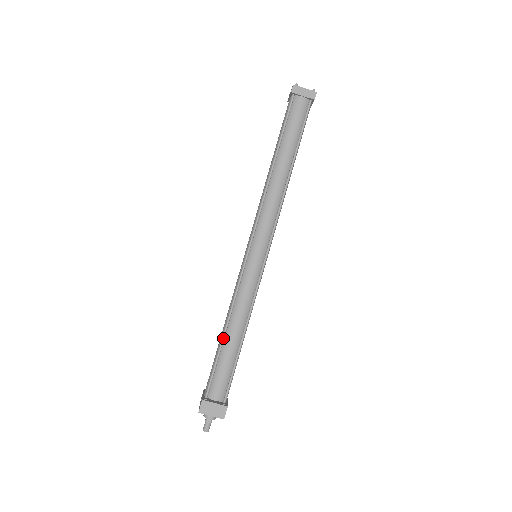
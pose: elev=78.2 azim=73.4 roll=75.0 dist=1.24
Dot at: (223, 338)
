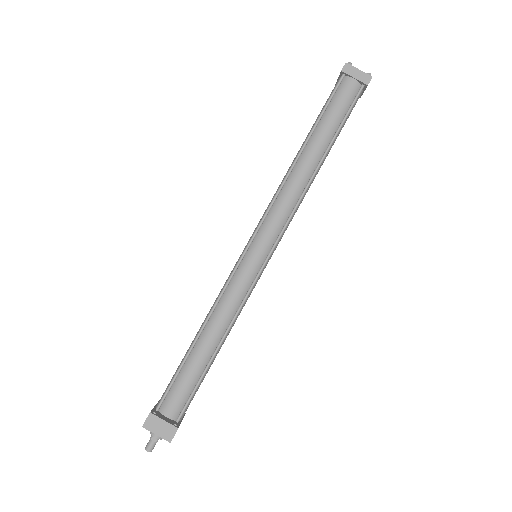
Dot at: (193, 344)
